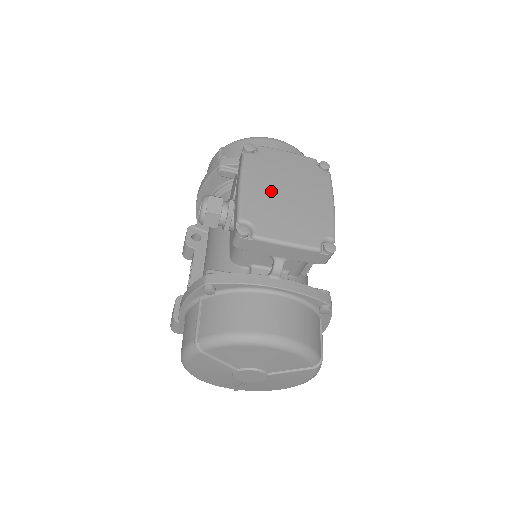
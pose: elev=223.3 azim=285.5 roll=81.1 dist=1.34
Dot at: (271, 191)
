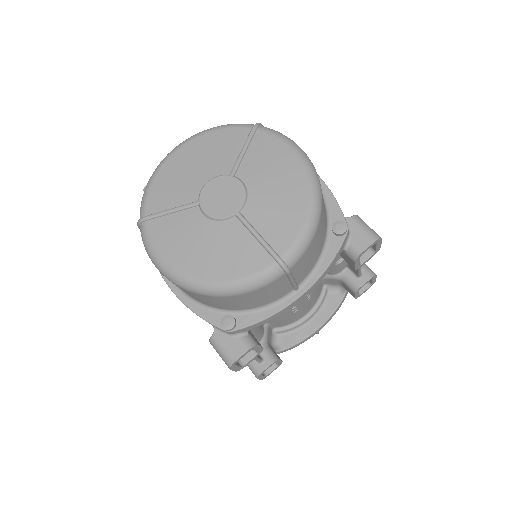
Dot at: occluded
